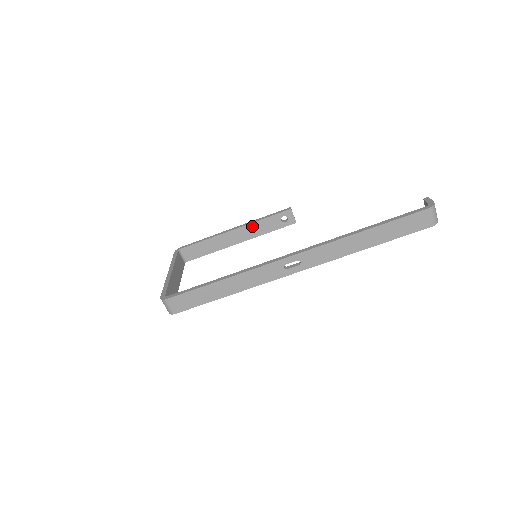
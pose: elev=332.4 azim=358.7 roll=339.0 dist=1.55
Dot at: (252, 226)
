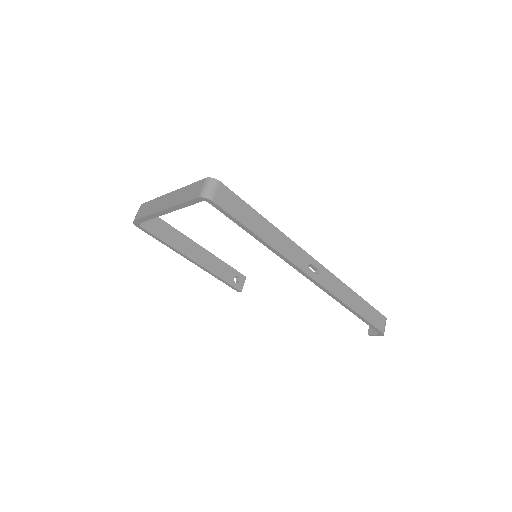
Dot at: (214, 259)
